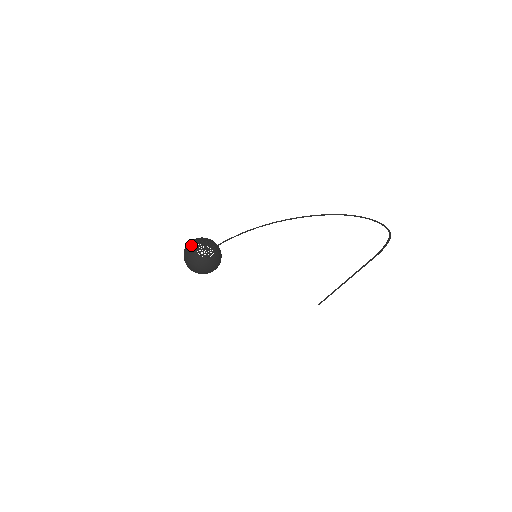
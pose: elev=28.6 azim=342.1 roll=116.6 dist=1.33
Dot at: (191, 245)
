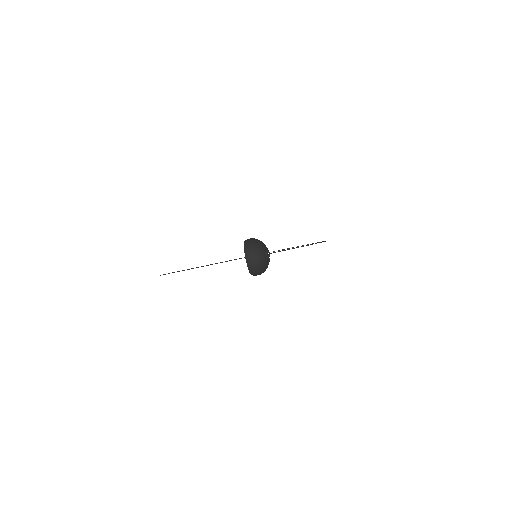
Dot at: (262, 248)
